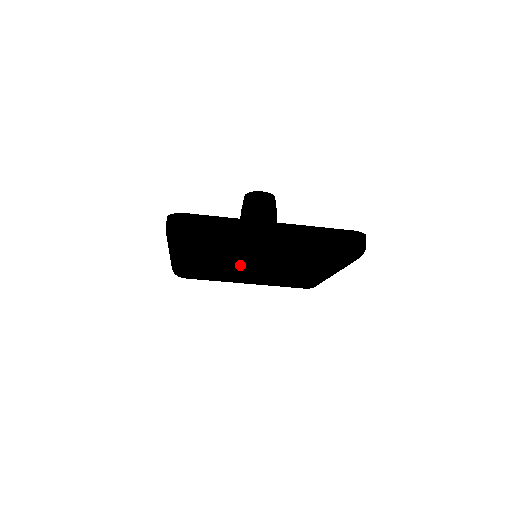
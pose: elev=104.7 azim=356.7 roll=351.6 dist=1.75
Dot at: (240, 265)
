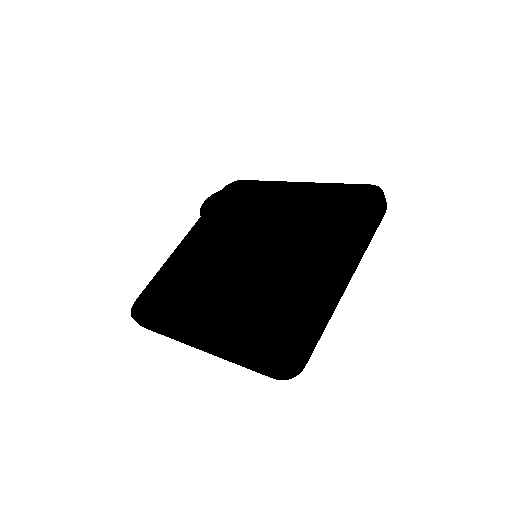
Dot at: occluded
